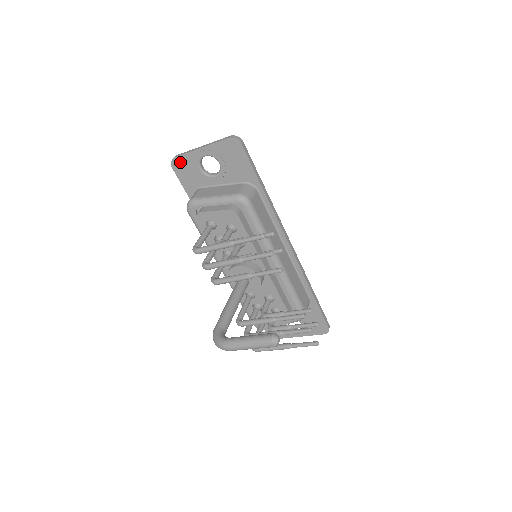
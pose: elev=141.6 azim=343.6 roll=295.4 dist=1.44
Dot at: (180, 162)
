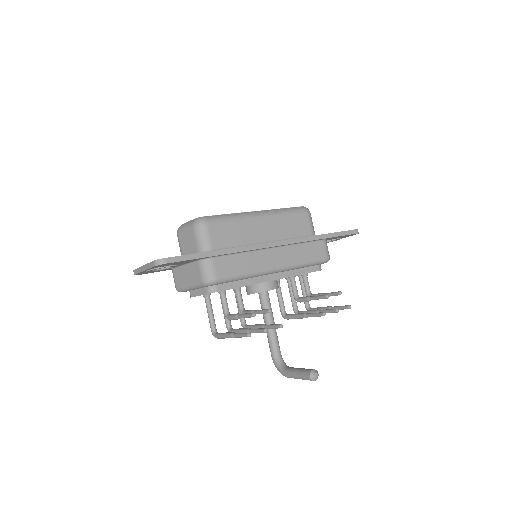
Dot at: occluded
